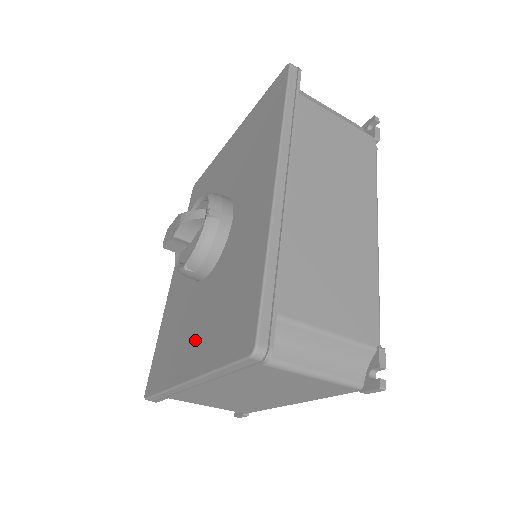
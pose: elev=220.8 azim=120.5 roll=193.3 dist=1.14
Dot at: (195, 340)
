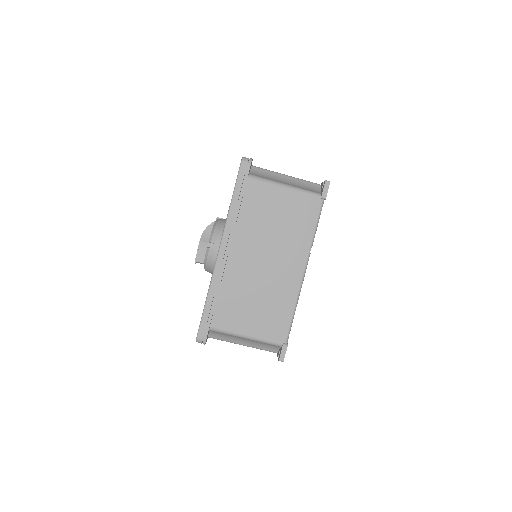
Dot at: occluded
